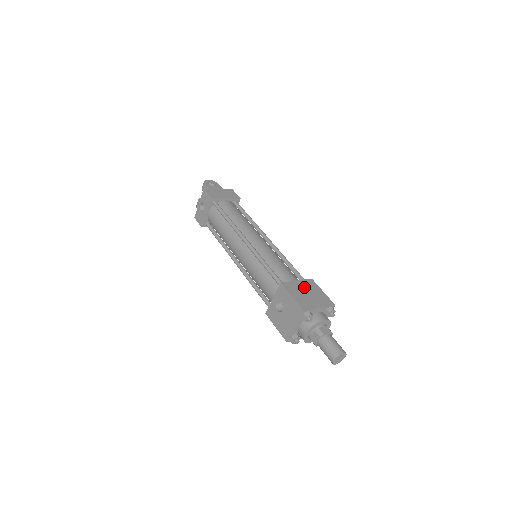
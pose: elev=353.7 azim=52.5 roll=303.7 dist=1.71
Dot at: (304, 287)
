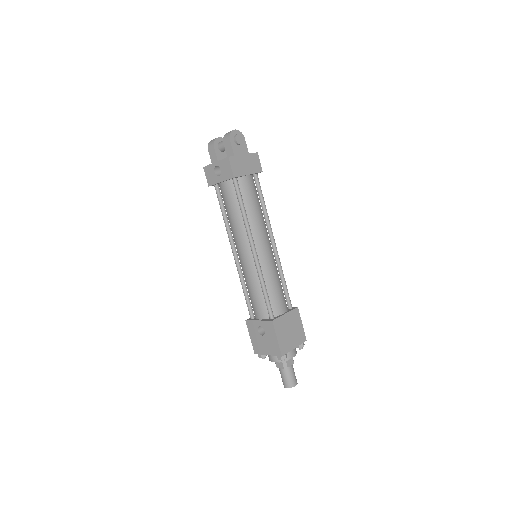
Dot at: (289, 322)
